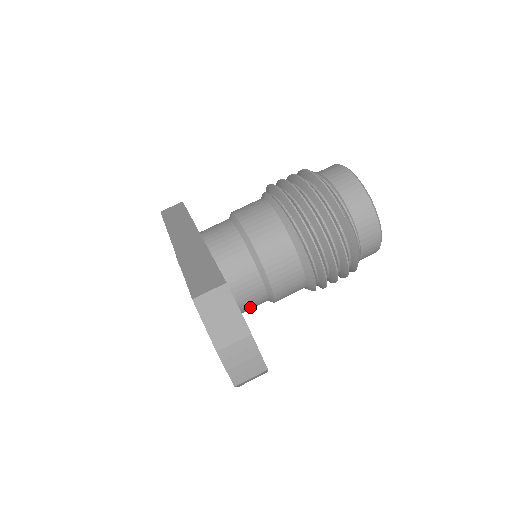
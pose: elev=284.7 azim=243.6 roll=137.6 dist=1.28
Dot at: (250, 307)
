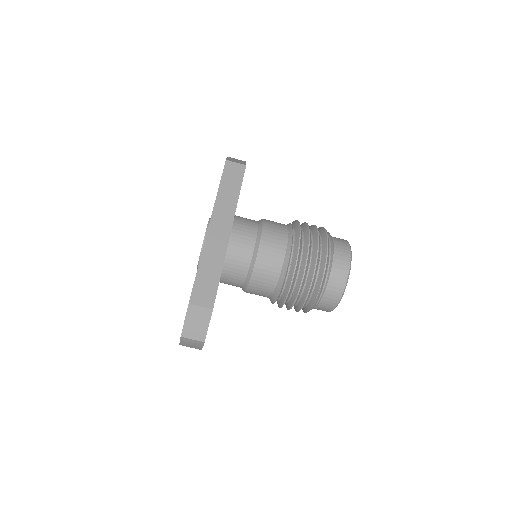
Dot at: occluded
